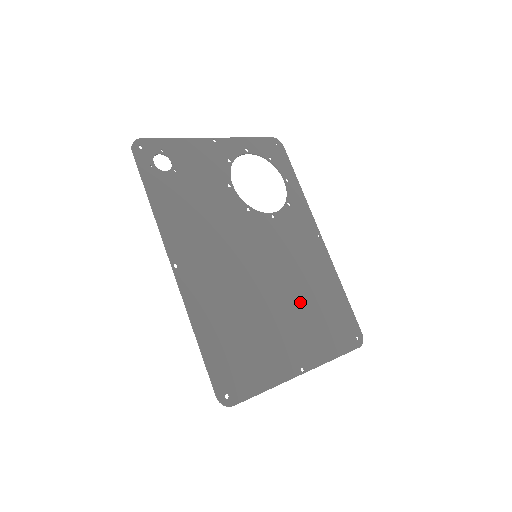
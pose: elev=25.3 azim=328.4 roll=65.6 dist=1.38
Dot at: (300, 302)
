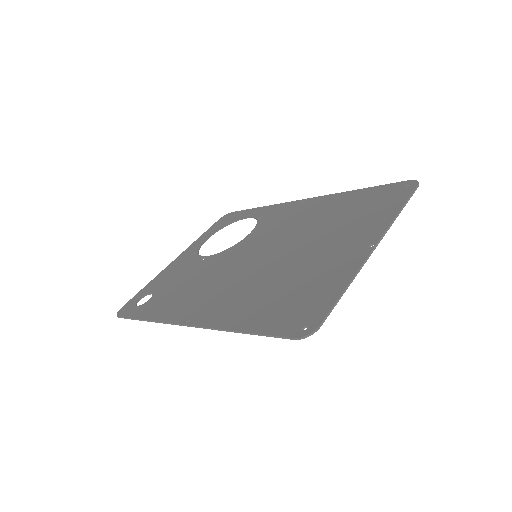
Dot at: (322, 230)
